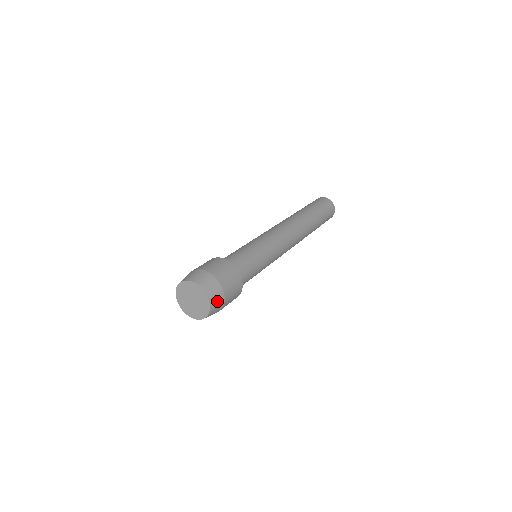
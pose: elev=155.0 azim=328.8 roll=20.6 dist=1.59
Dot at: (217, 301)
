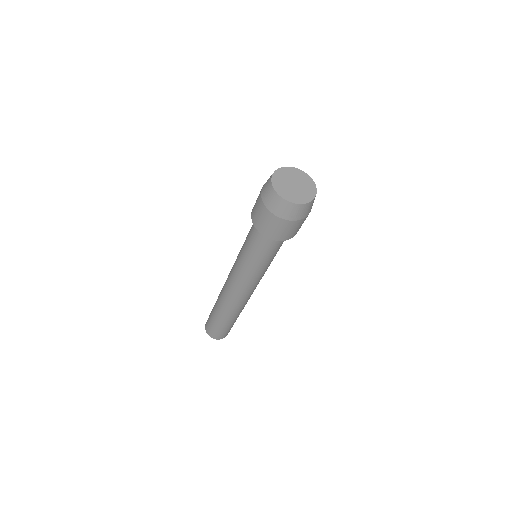
Dot at: occluded
